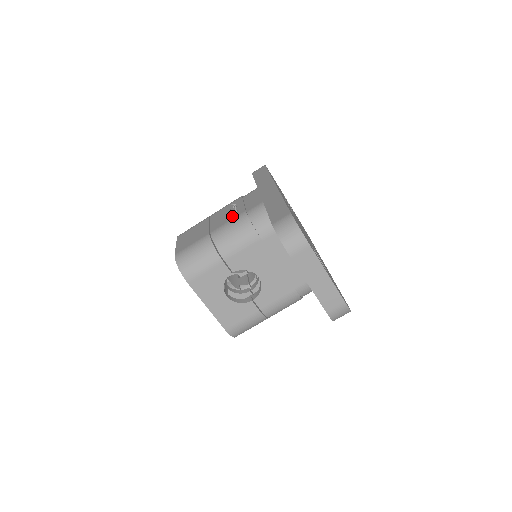
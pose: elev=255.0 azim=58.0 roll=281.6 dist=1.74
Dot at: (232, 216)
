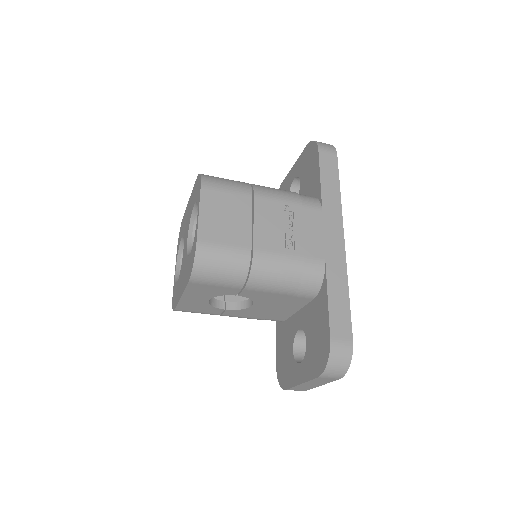
Dot at: (286, 246)
